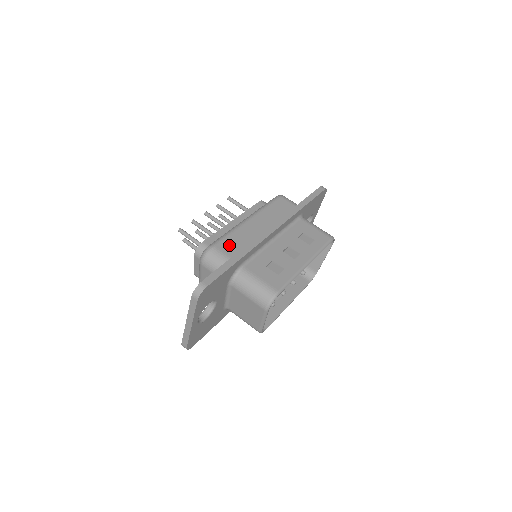
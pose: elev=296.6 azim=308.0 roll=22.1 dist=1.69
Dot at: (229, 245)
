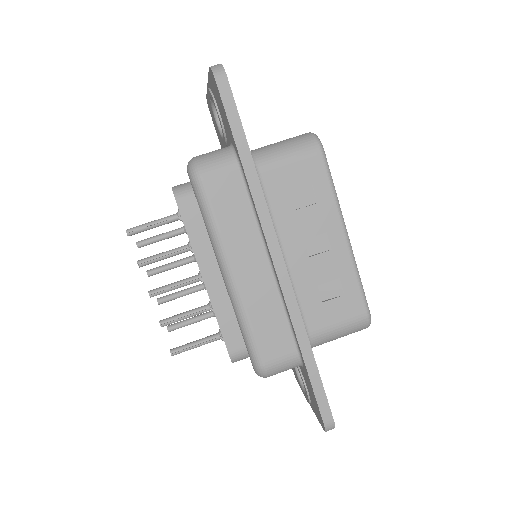
Dot at: (271, 342)
